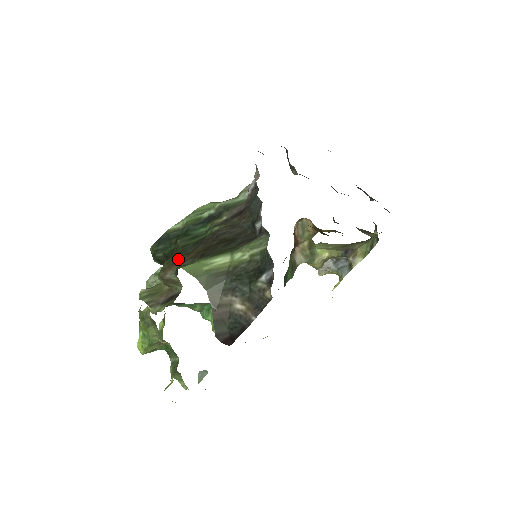
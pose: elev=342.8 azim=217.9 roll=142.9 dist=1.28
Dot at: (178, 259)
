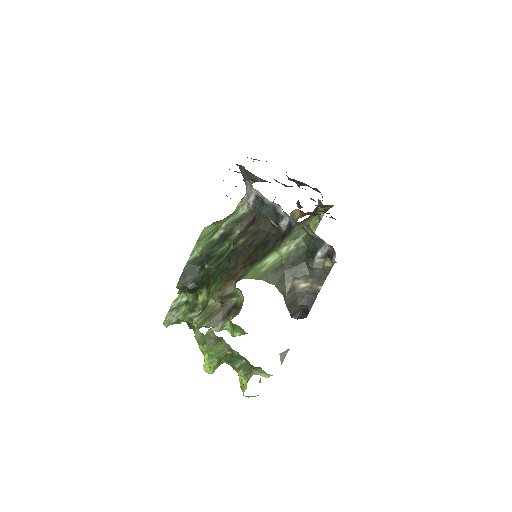
Dot at: (229, 275)
